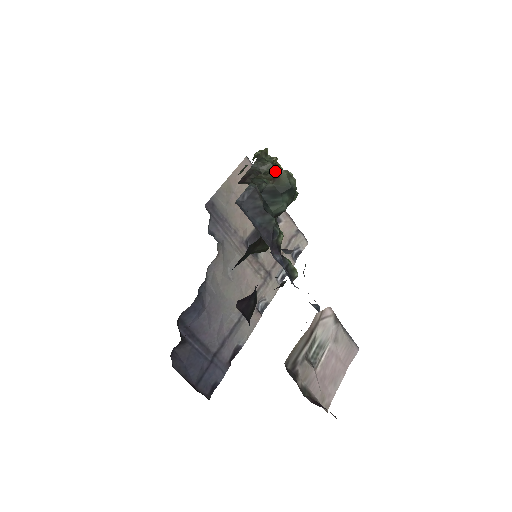
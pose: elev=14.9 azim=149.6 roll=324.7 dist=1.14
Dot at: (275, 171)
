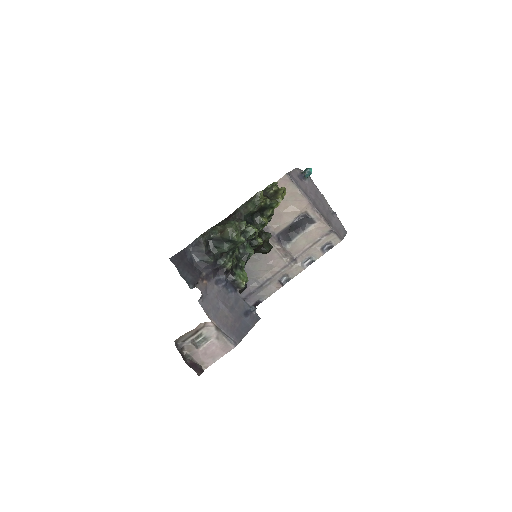
Dot at: (225, 226)
